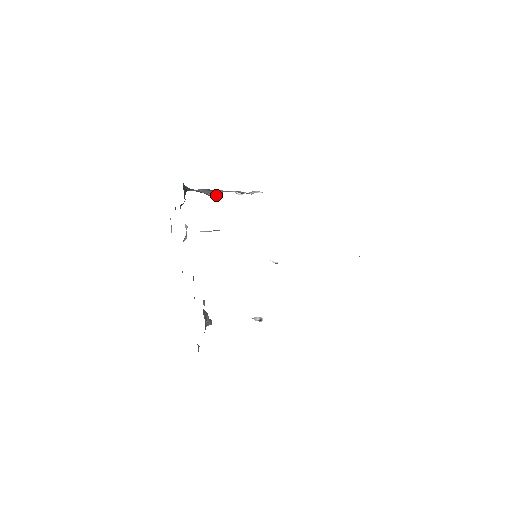
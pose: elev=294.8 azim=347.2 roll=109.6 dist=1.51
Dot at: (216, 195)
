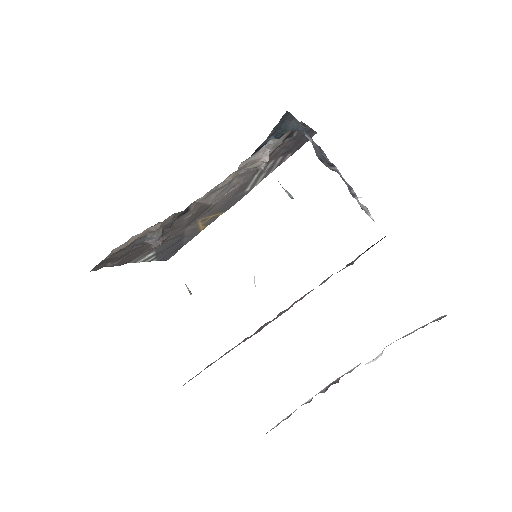
Dot at: (327, 165)
